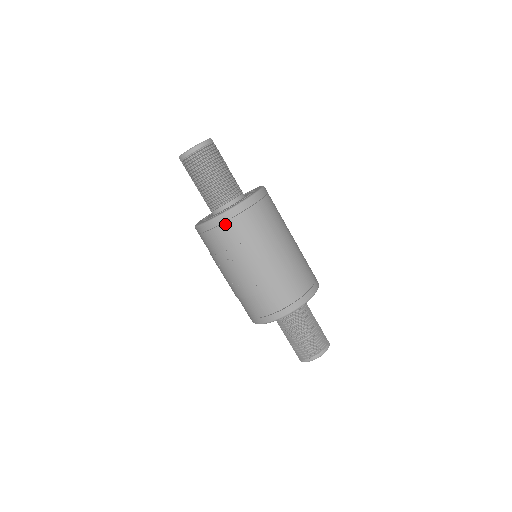
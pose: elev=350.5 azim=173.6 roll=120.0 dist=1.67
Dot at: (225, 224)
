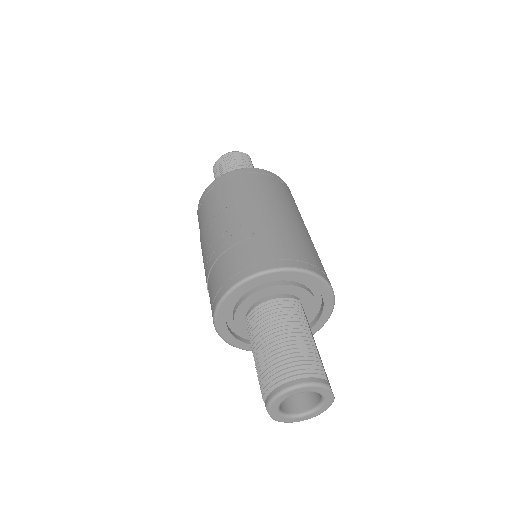
Dot at: (217, 185)
